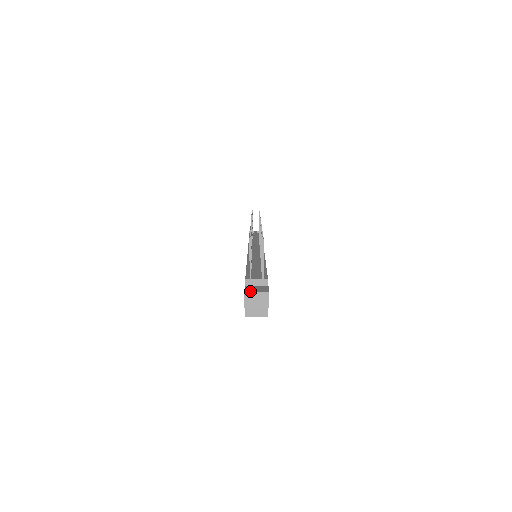
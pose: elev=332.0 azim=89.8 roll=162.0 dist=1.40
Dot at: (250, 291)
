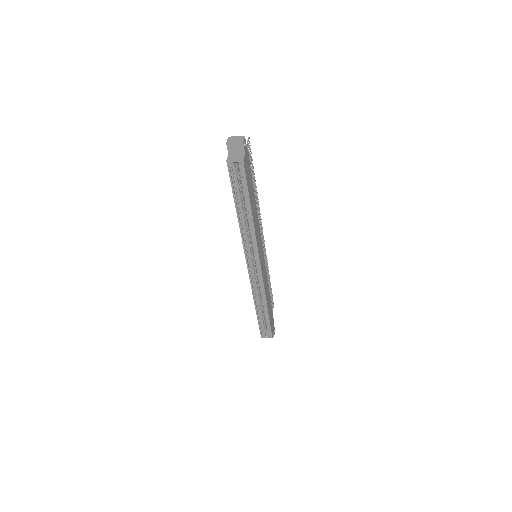
Dot at: (232, 137)
